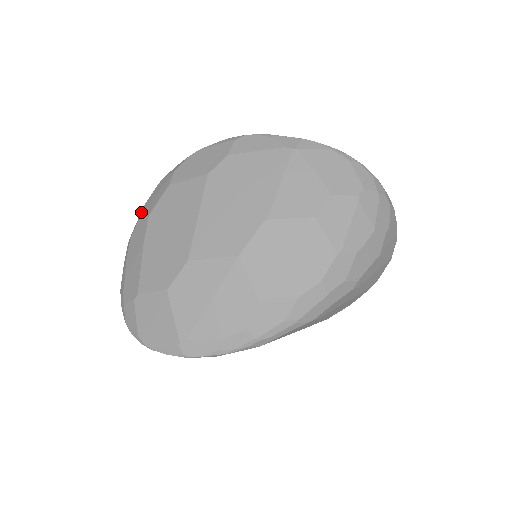
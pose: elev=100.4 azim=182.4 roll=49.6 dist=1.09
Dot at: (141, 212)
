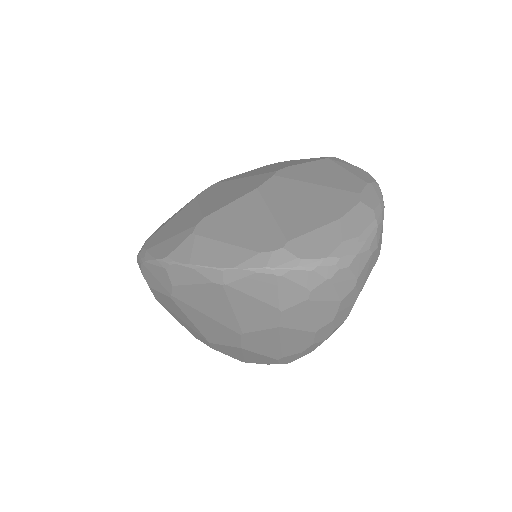
Dot at: occluded
